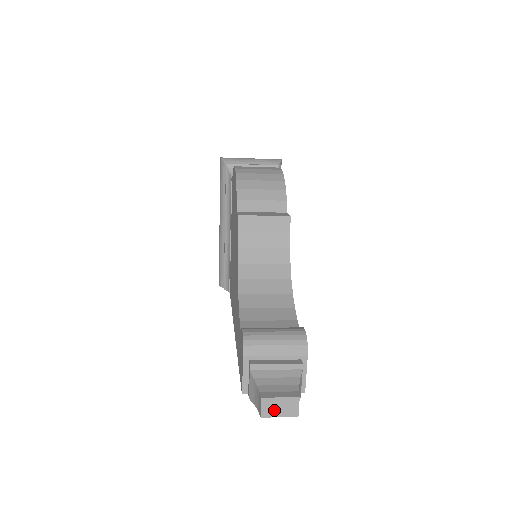
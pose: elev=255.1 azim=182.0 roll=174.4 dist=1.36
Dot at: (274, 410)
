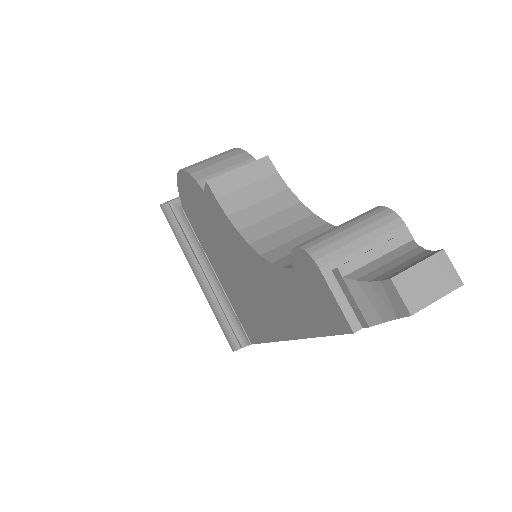
Dot at: (422, 291)
